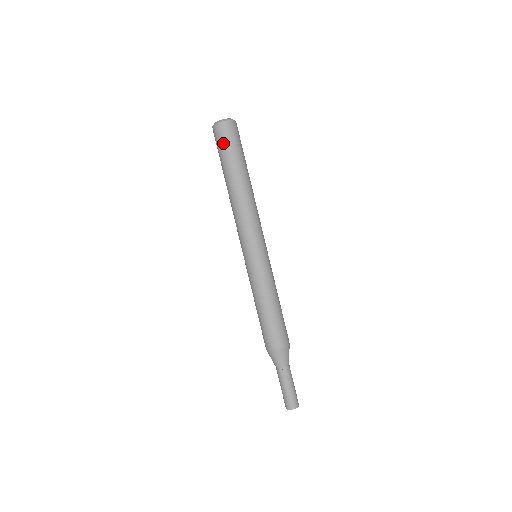
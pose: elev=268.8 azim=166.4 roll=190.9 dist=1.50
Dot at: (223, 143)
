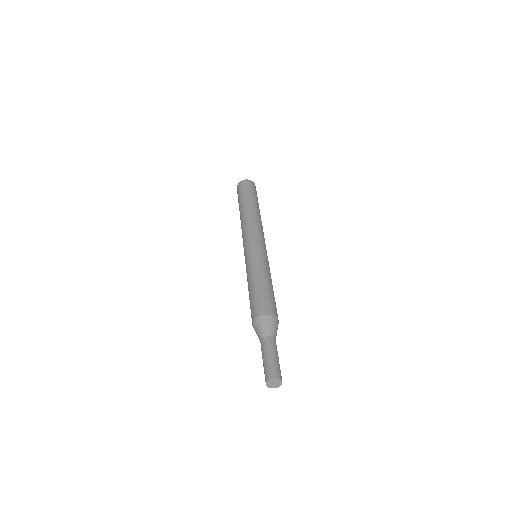
Dot at: (241, 190)
